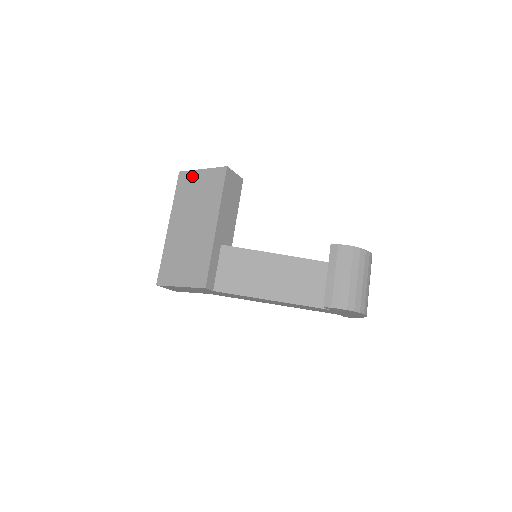
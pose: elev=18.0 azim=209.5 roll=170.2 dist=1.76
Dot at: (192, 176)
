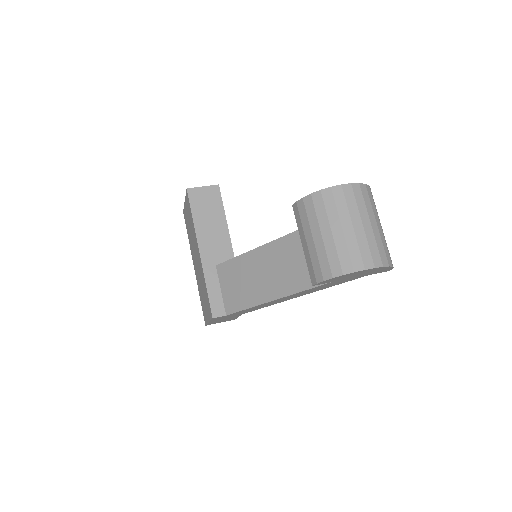
Dot at: (185, 211)
